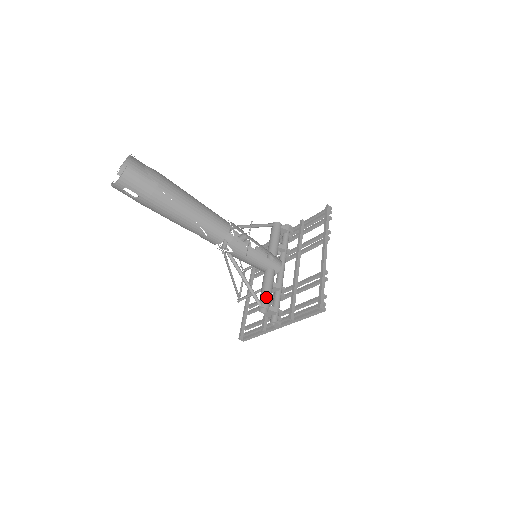
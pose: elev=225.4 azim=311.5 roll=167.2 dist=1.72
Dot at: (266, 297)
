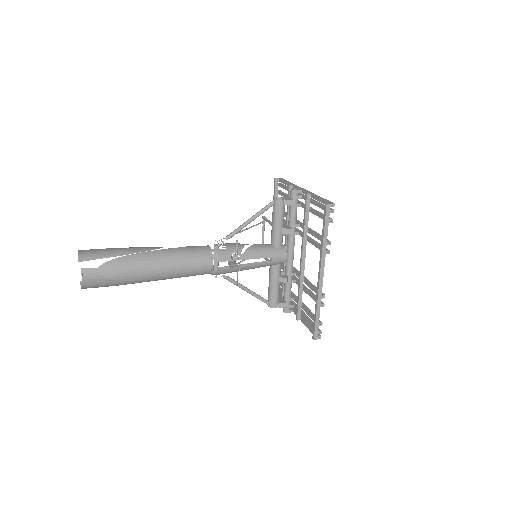
Dot at: (272, 297)
